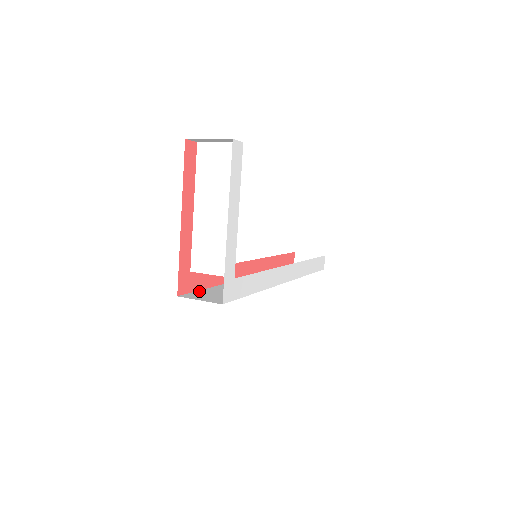
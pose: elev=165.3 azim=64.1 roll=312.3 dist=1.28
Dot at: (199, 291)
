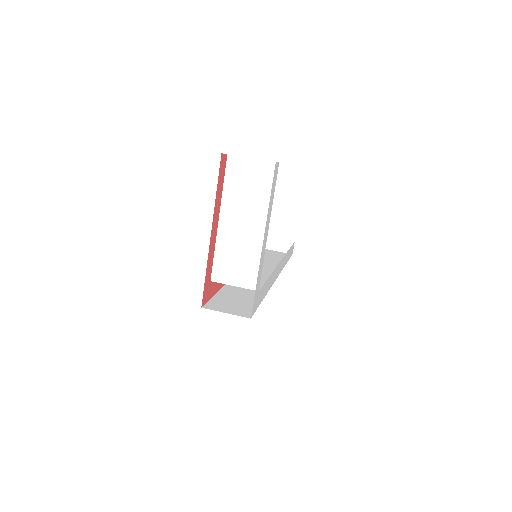
Dot at: (214, 298)
